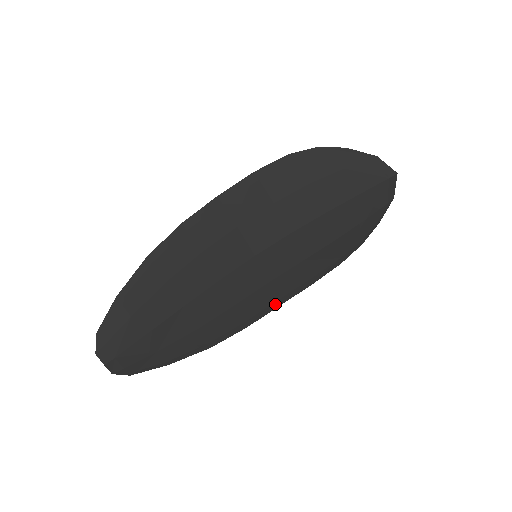
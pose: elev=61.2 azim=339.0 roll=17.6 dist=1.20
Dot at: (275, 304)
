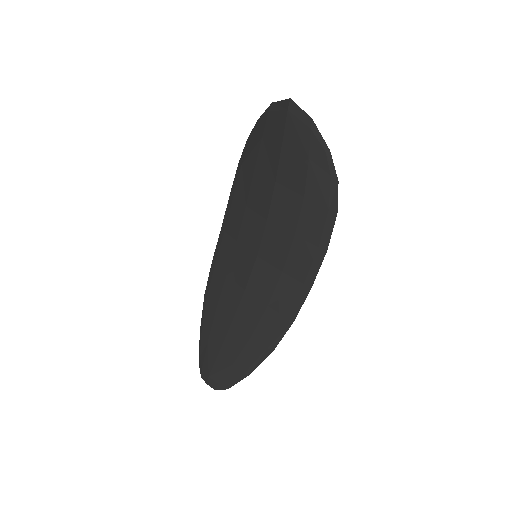
Dot at: (305, 289)
